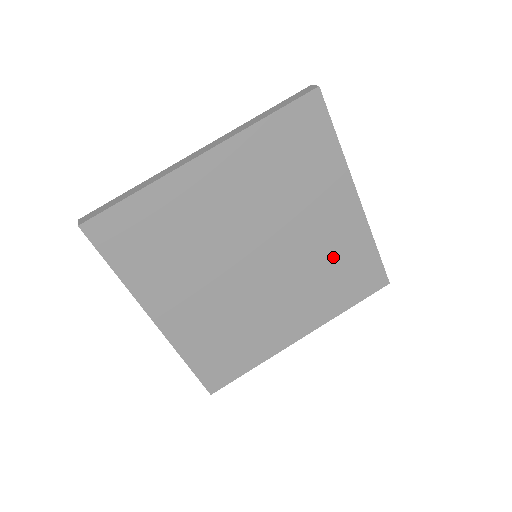
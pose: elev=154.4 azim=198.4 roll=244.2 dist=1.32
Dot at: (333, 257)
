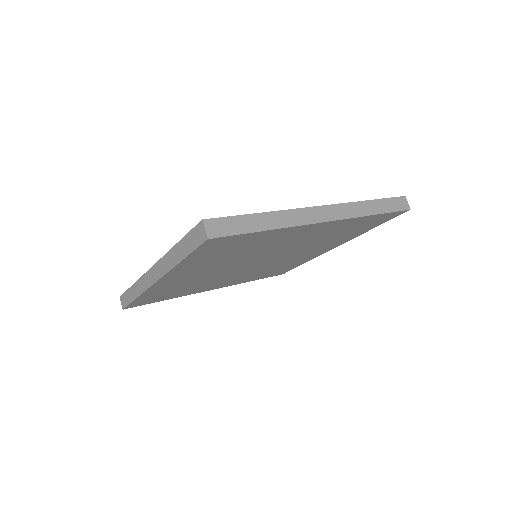
Dot at: (329, 235)
